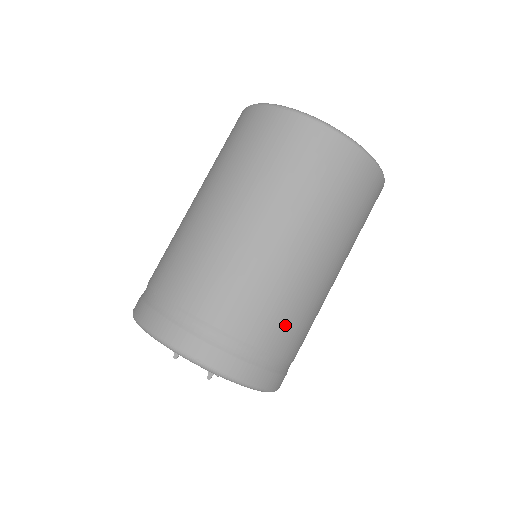
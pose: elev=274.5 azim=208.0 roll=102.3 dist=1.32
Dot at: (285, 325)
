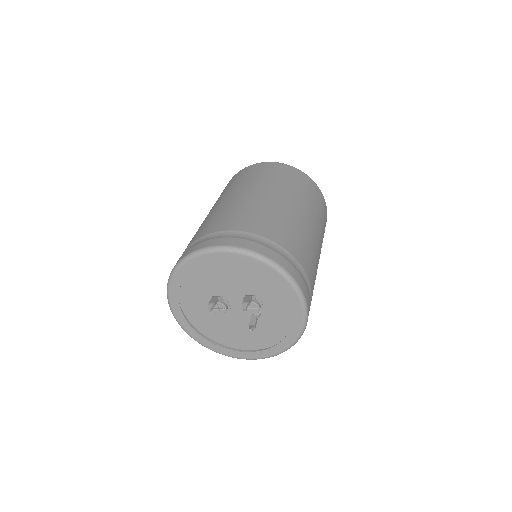
Dot at: (293, 239)
